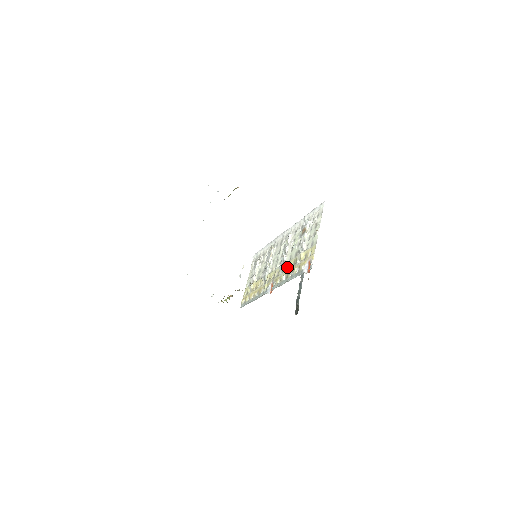
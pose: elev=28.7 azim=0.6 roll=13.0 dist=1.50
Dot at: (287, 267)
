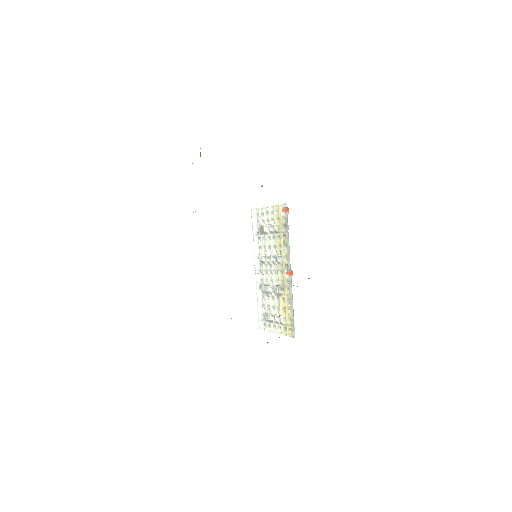
Dot at: (279, 248)
